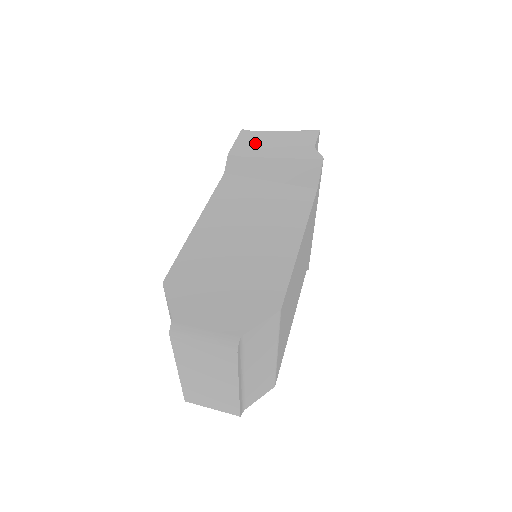
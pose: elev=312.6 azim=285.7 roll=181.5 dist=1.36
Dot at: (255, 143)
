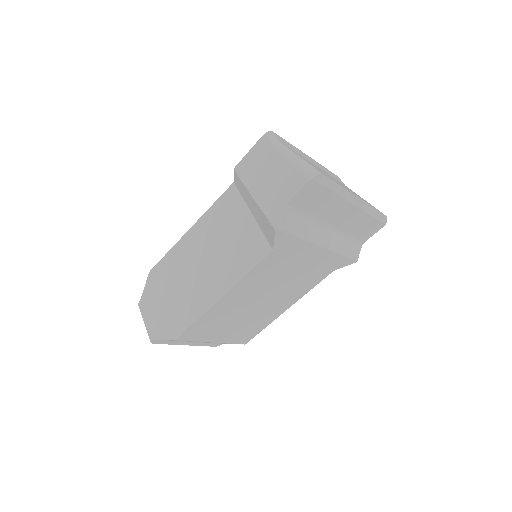
Dot at: (258, 164)
